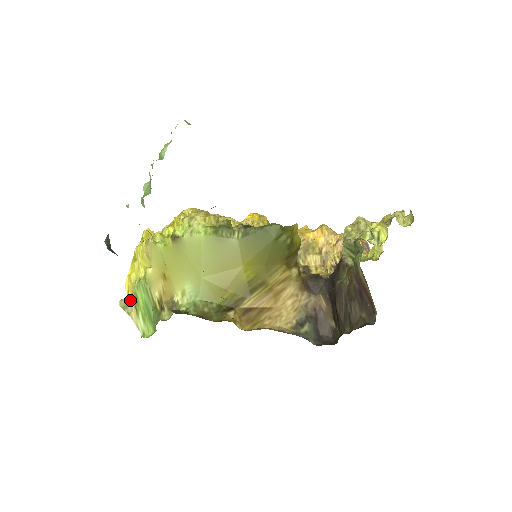
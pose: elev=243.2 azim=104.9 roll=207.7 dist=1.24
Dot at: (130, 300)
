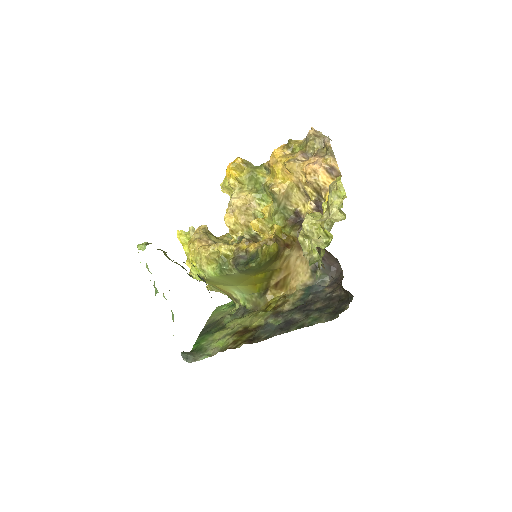
Dot at: (211, 287)
